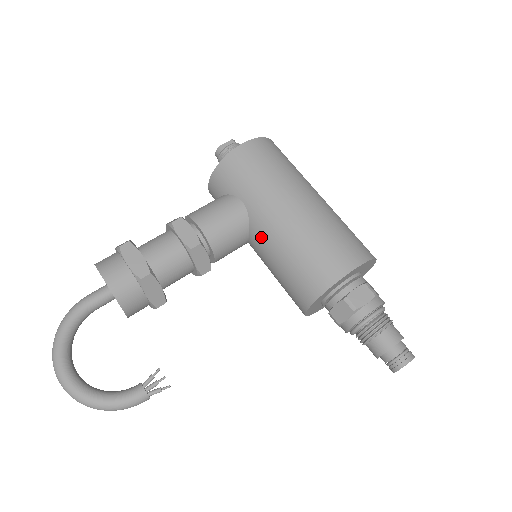
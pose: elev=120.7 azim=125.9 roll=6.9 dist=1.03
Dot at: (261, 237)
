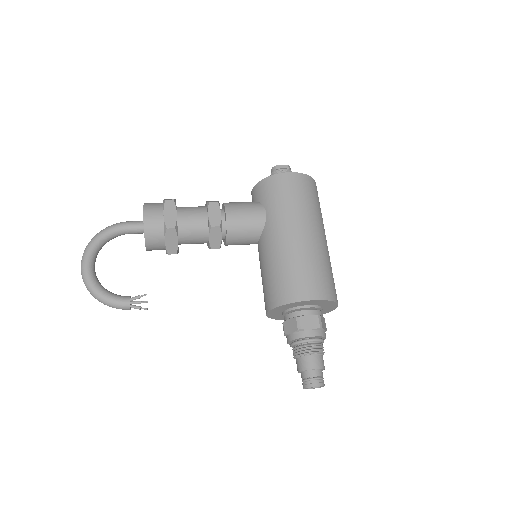
Dot at: (265, 244)
